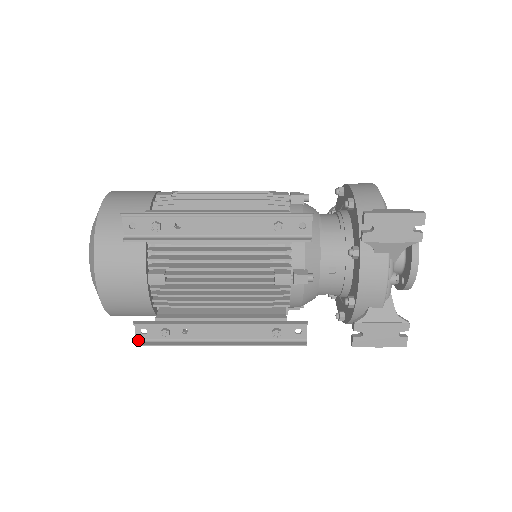
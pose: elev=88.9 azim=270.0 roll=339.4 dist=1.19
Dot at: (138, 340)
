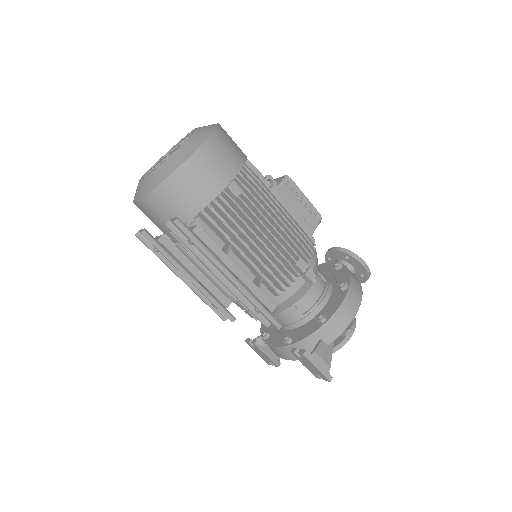
Dot at: (140, 232)
